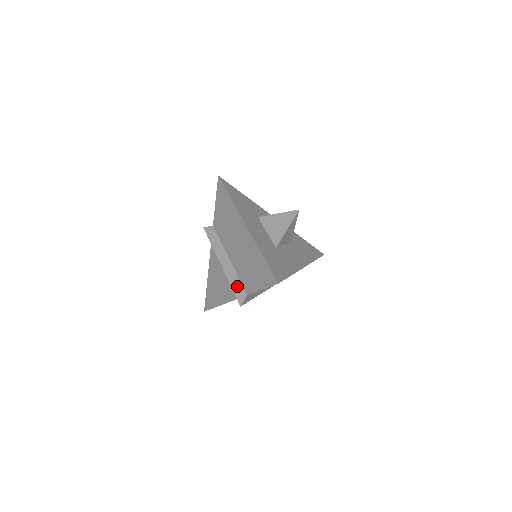
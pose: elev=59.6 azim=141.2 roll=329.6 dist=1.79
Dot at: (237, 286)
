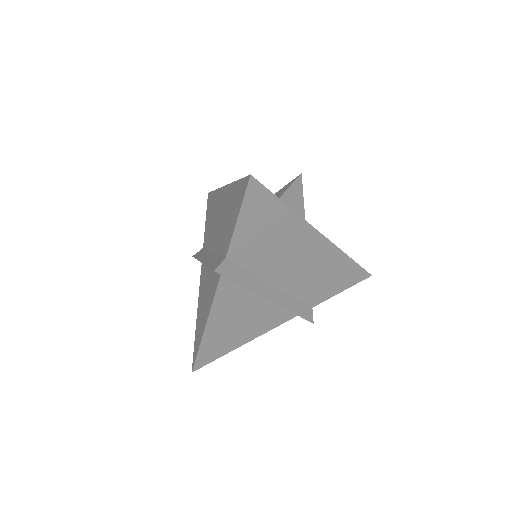
Dot at: (215, 261)
